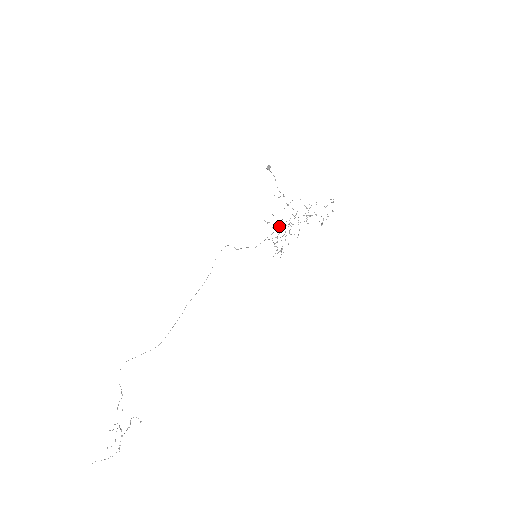
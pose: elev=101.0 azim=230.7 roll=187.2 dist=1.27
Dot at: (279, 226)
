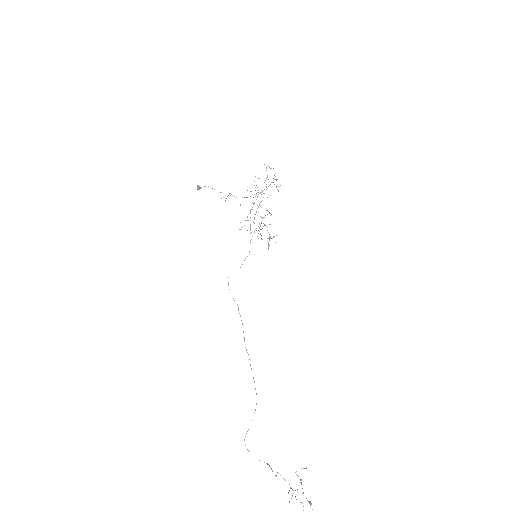
Dot at: occluded
